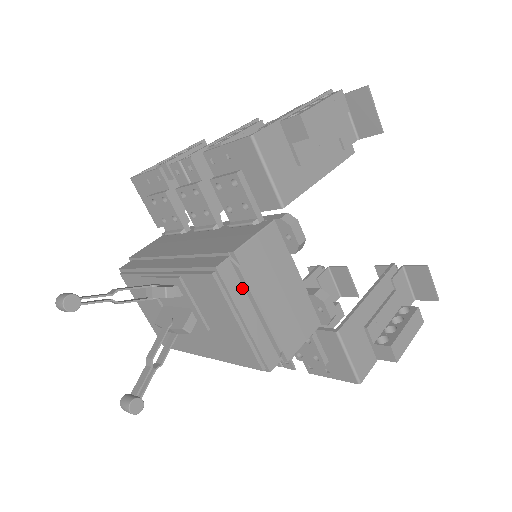
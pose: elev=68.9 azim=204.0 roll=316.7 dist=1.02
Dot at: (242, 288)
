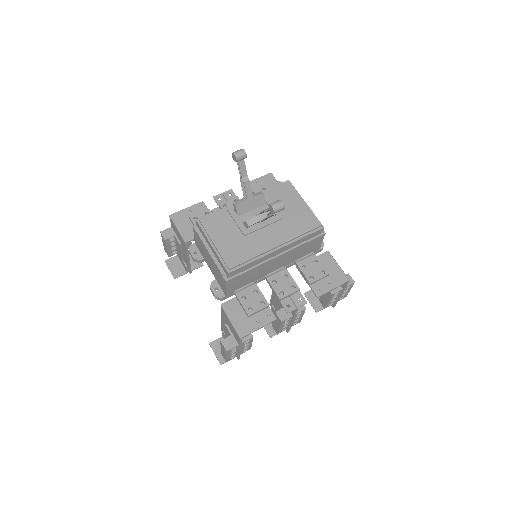
Dot at: occluded
